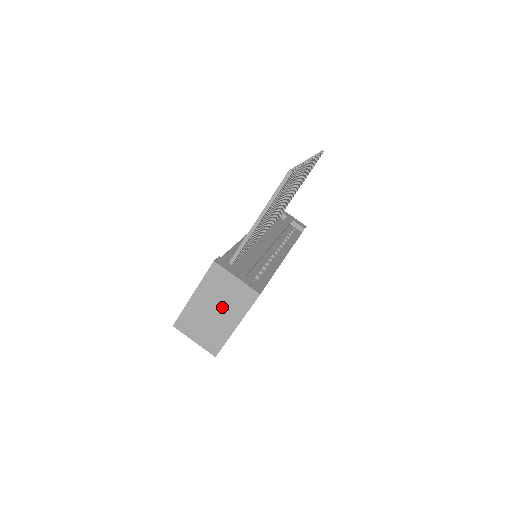
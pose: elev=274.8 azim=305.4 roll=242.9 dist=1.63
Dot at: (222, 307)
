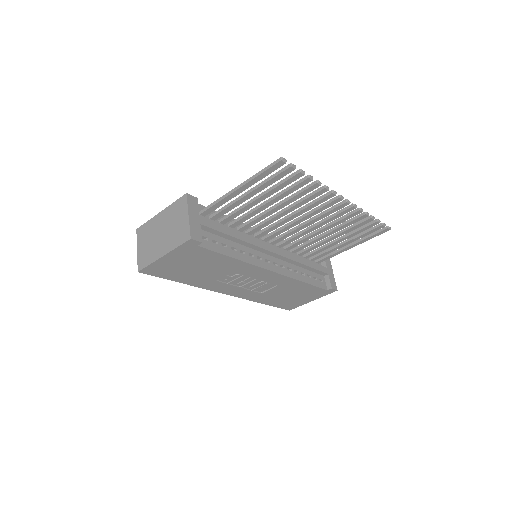
Dot at: (167, 233)
